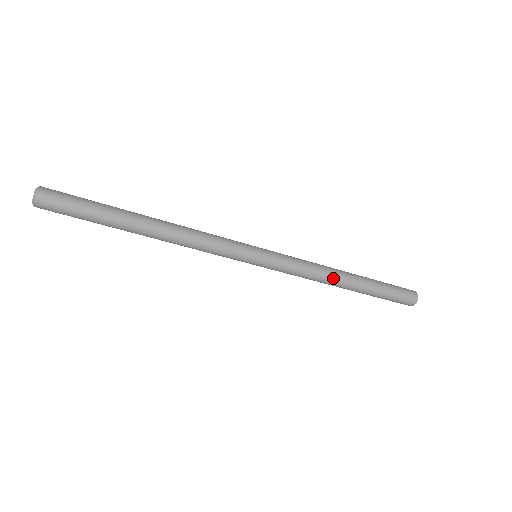
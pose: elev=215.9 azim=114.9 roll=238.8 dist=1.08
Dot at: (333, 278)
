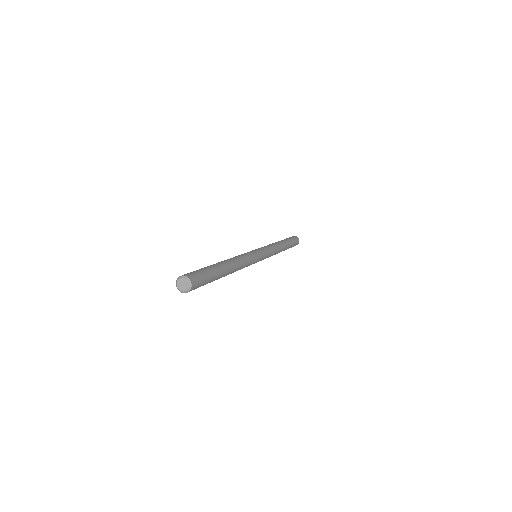
Dot at: (280, 248)
